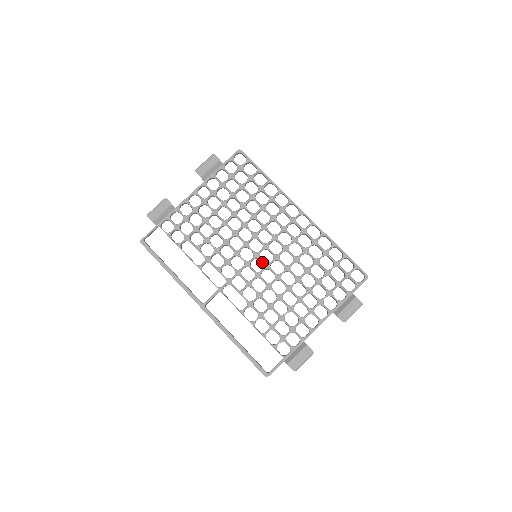
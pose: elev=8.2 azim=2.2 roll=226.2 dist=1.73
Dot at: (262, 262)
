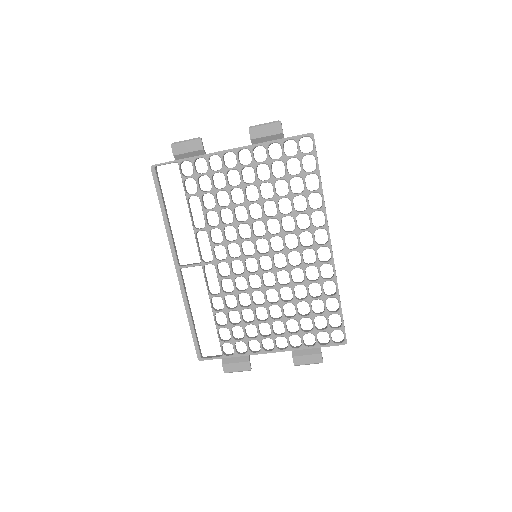
Dot at: (258, 265)
